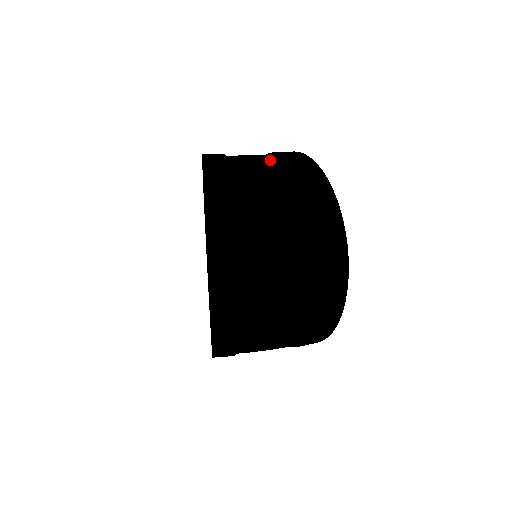
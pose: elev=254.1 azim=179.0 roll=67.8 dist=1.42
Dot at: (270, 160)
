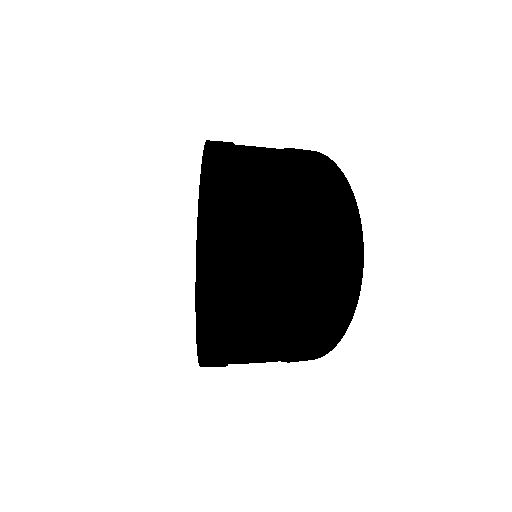
Dot at: (278, 149)
